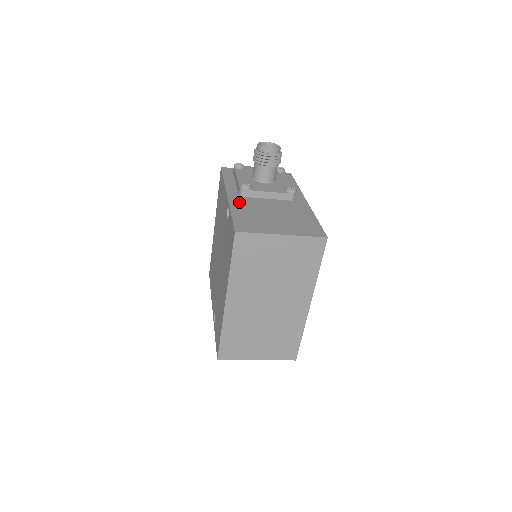
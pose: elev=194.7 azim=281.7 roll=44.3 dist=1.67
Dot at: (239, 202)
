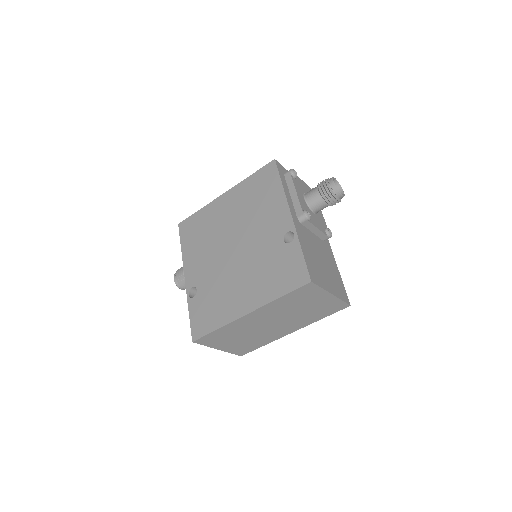
Dot at: (301, 232)
